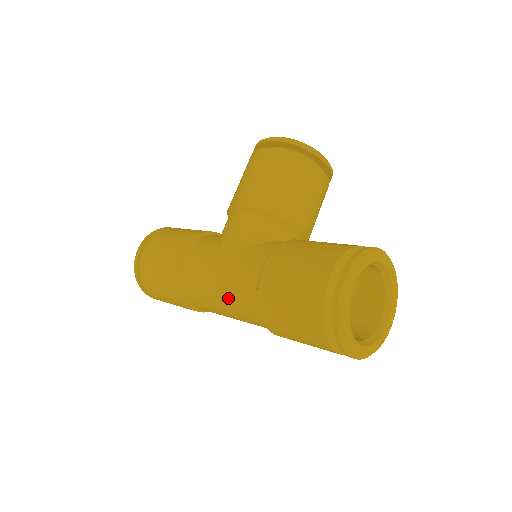
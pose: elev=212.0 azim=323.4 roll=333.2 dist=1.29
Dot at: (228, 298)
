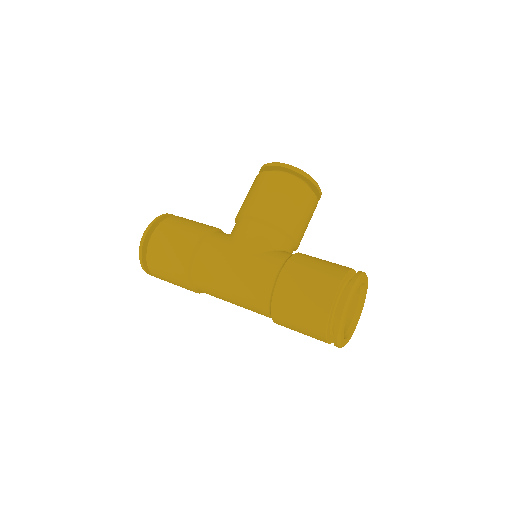
Dot at: (241, 290)
